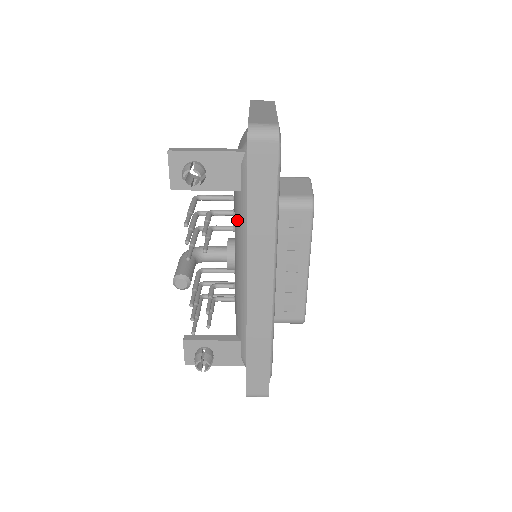
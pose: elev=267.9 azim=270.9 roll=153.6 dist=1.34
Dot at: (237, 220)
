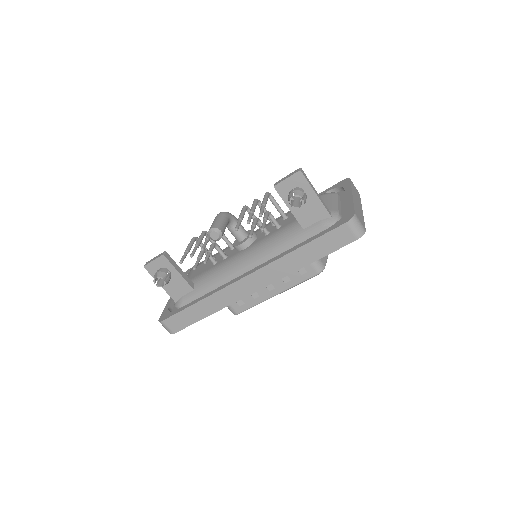
Dot at: (280, 237)
